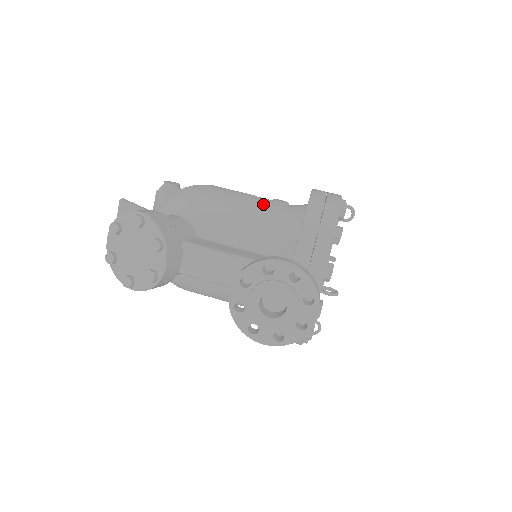
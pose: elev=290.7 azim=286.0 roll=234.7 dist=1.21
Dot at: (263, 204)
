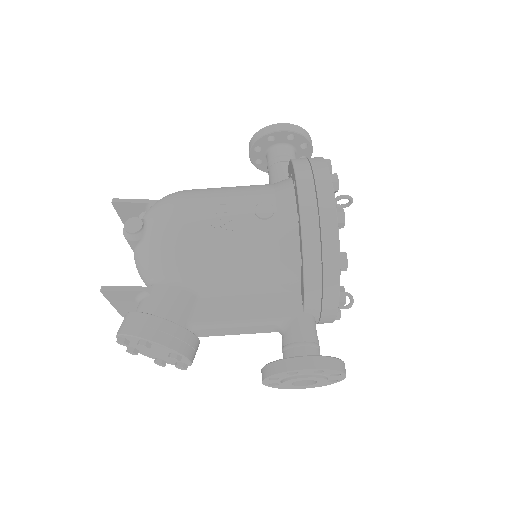
Dot at: (248, 232)
